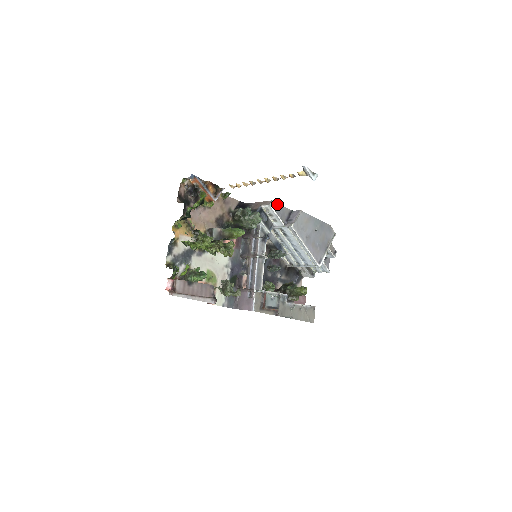
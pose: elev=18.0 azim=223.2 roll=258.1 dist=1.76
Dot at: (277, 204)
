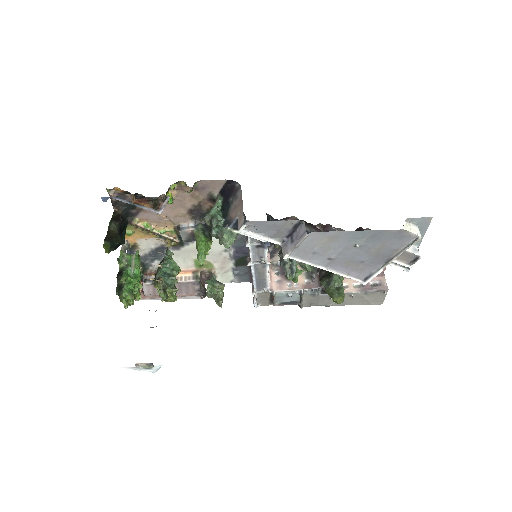
Dot at: (261, 221)
